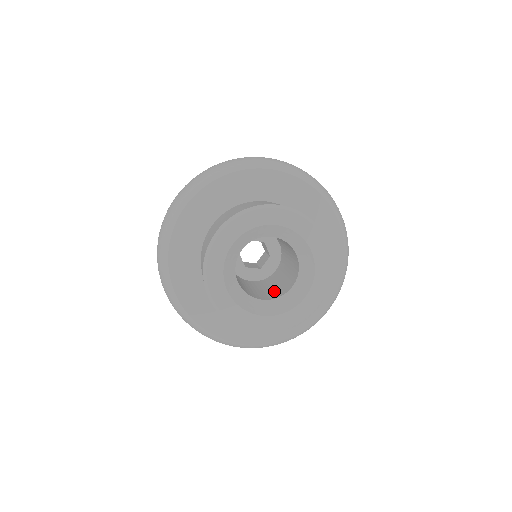
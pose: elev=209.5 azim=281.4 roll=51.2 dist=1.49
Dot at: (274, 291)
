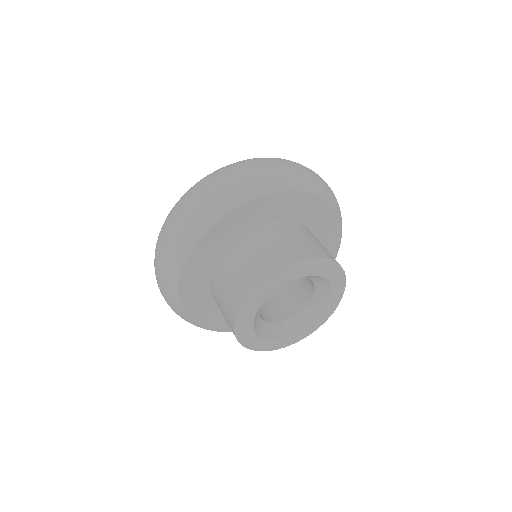
Dot at: (272, 306)
